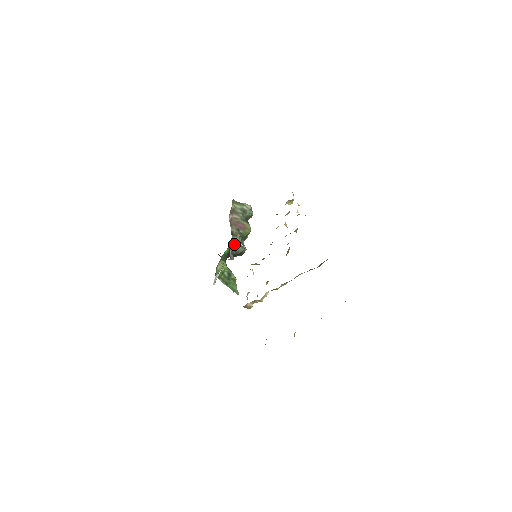
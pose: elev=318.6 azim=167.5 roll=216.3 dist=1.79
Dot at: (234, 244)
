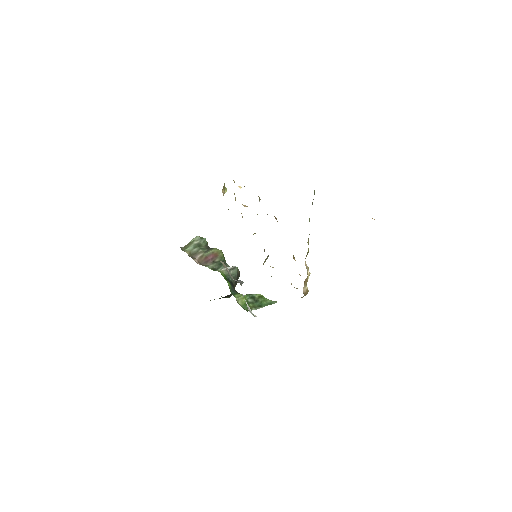
Dot at: (228, 272)
